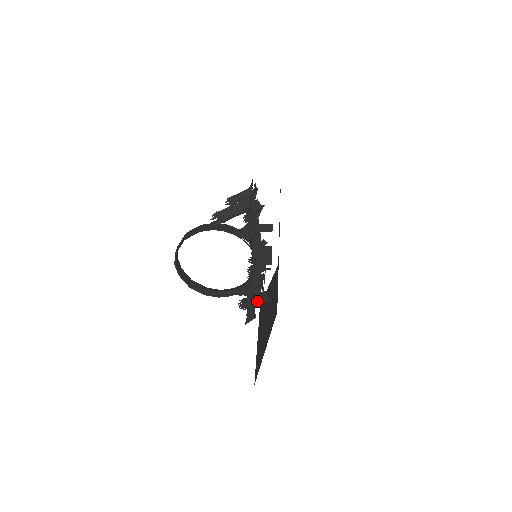
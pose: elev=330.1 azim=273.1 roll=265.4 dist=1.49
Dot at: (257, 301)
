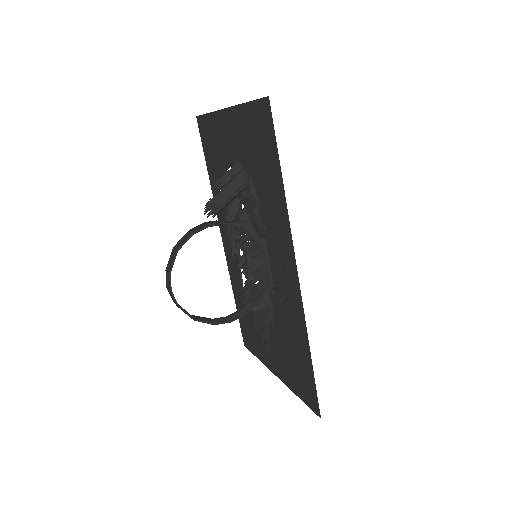
Dot at: occluded
